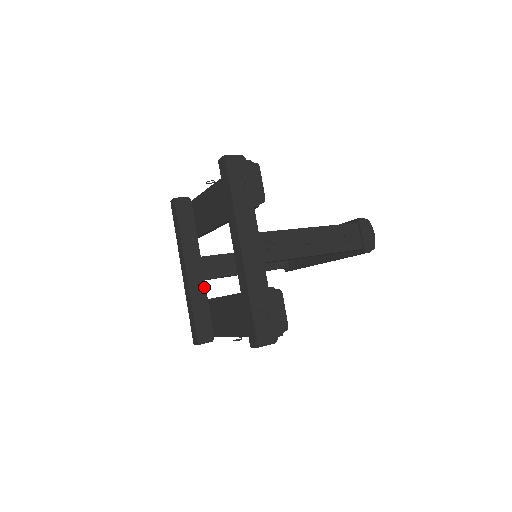
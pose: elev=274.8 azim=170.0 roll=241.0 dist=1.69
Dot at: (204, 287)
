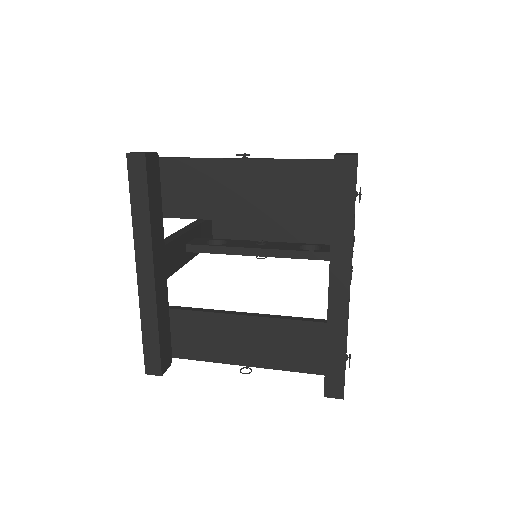
Dot at: (166, 292)
